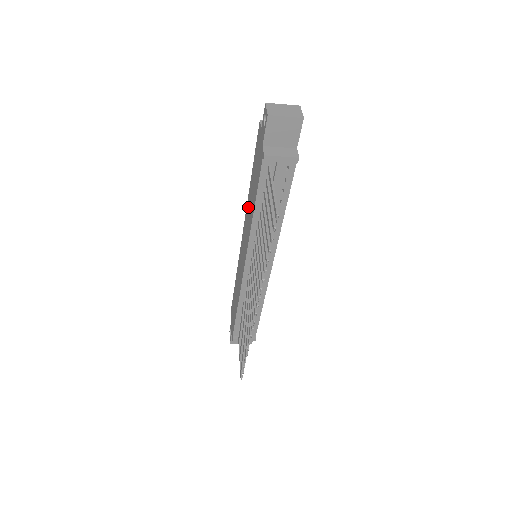
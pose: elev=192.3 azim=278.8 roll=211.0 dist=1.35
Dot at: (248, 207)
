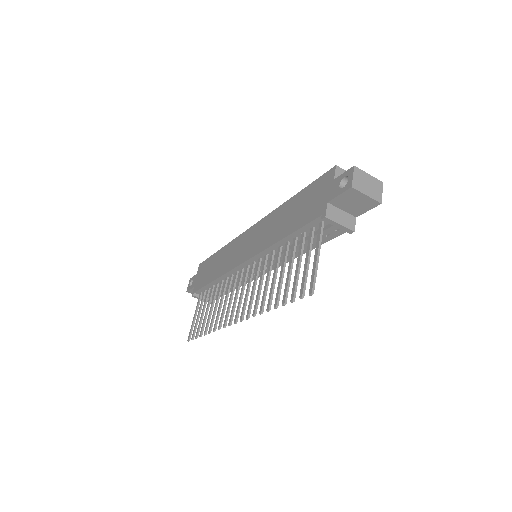
Dot at: (274, 218)
